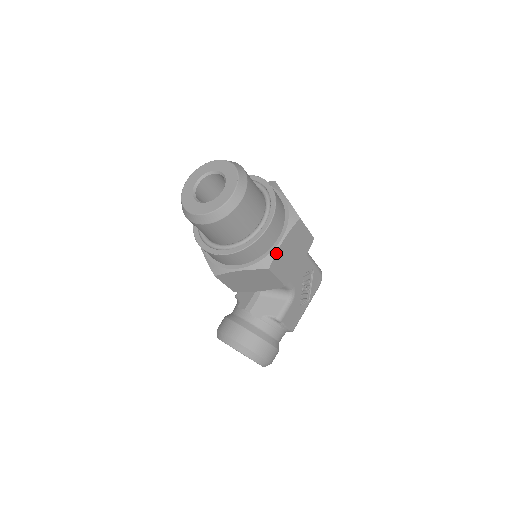
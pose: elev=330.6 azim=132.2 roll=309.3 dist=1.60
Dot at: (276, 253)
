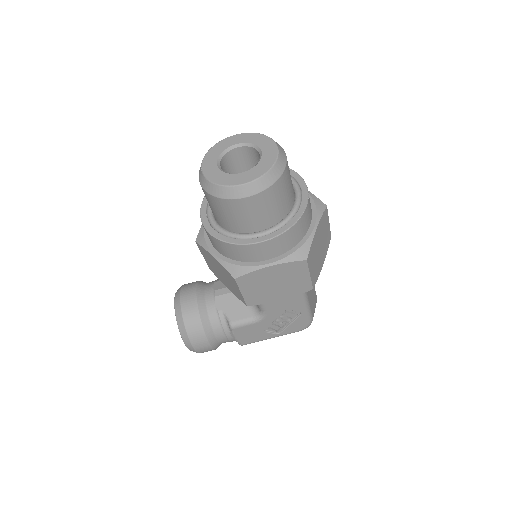
Dot at: (254, 271)
